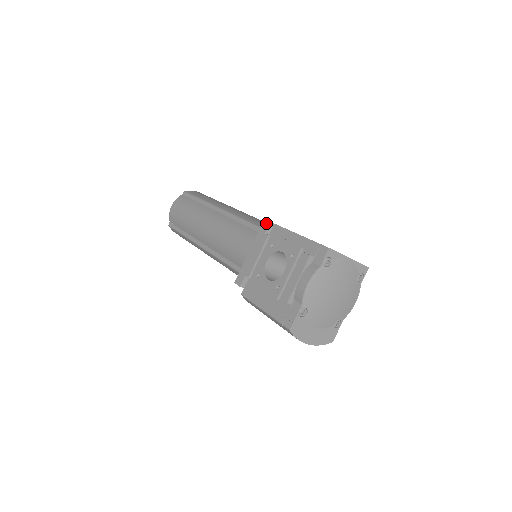
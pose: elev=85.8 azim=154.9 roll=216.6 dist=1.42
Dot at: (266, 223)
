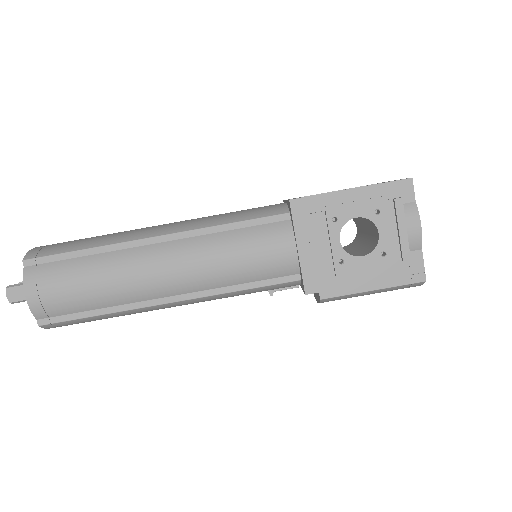
Dot at: (298, 202)
